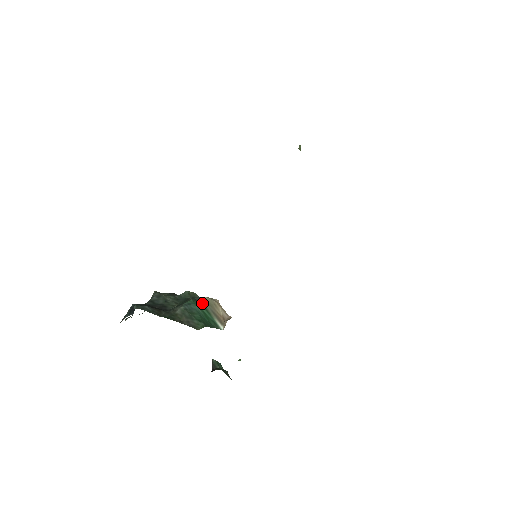
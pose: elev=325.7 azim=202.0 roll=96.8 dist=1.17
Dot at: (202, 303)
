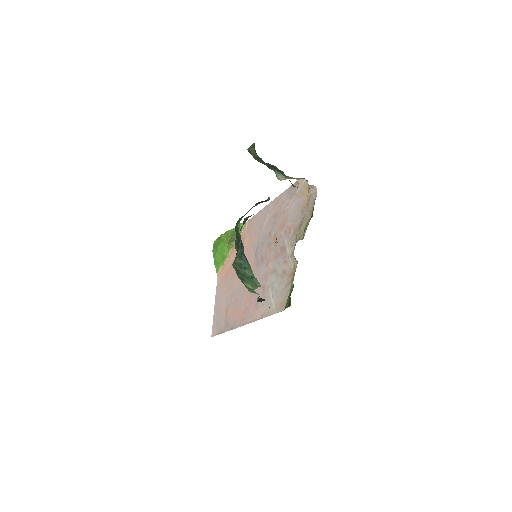
Dot at: occluded
